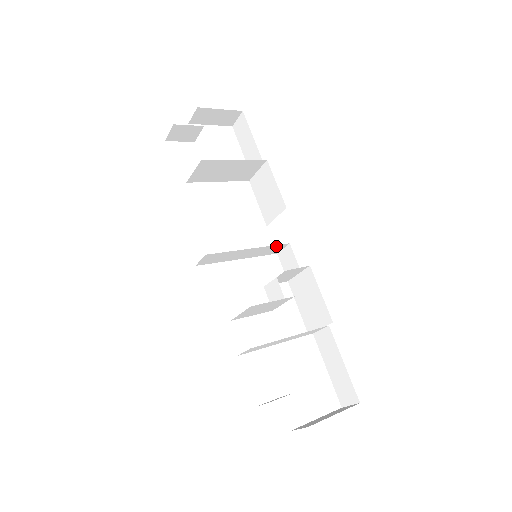
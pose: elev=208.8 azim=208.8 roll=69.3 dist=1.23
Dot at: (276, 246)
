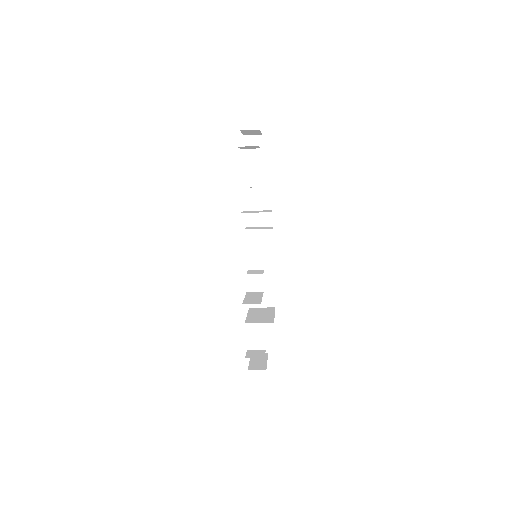
Dot at: occluded
